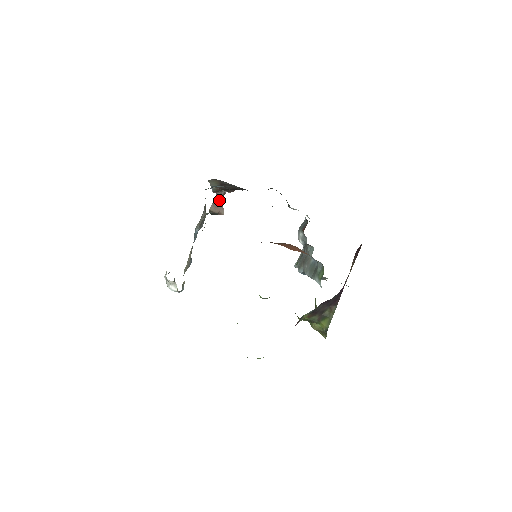
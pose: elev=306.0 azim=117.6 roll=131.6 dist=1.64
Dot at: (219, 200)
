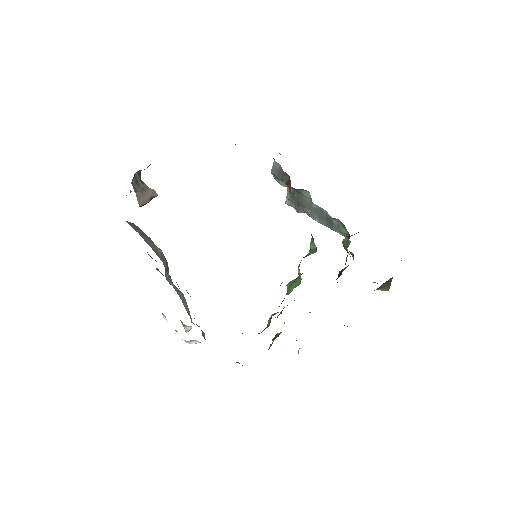
Dot at: (139, 185)
